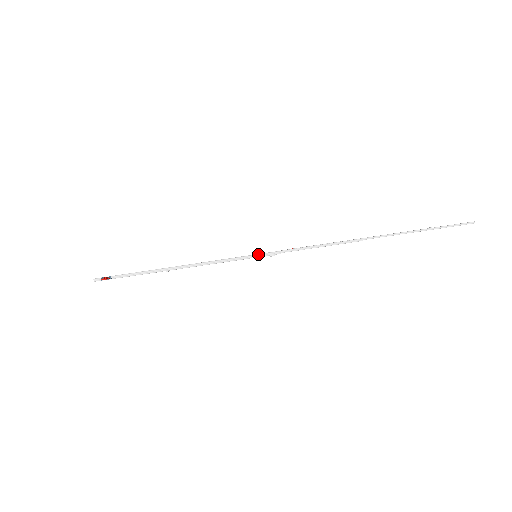
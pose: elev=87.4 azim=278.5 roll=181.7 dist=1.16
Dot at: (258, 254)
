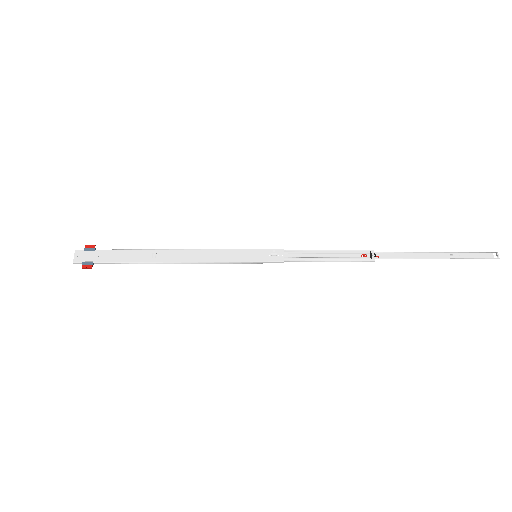
Dot at: (258, 250)
